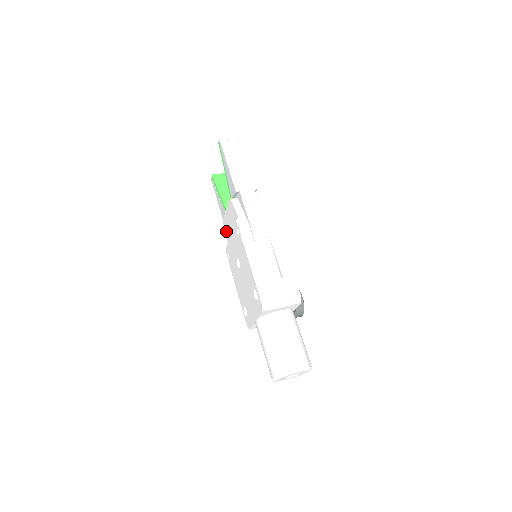
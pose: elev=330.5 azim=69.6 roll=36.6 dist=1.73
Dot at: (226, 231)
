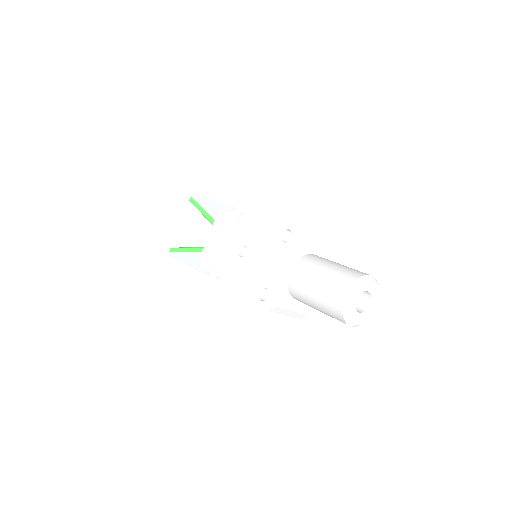
Dot at: (207, 261)
